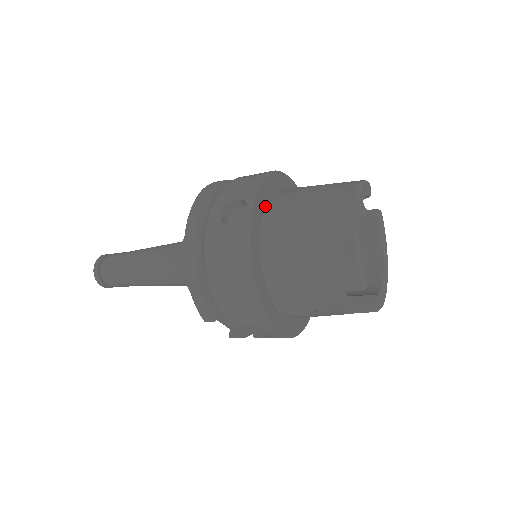
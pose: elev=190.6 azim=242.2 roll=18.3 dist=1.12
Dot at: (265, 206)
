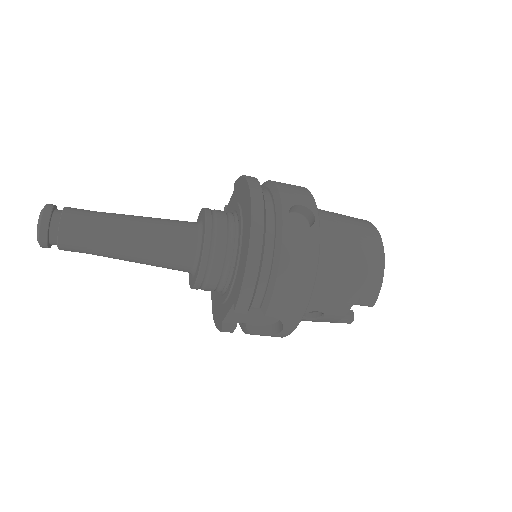
Dot at: occluded
